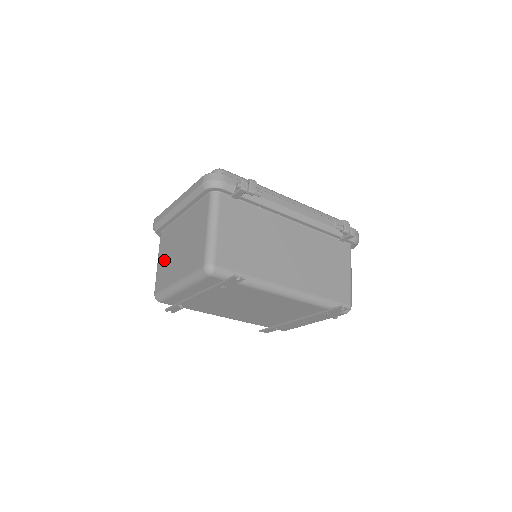
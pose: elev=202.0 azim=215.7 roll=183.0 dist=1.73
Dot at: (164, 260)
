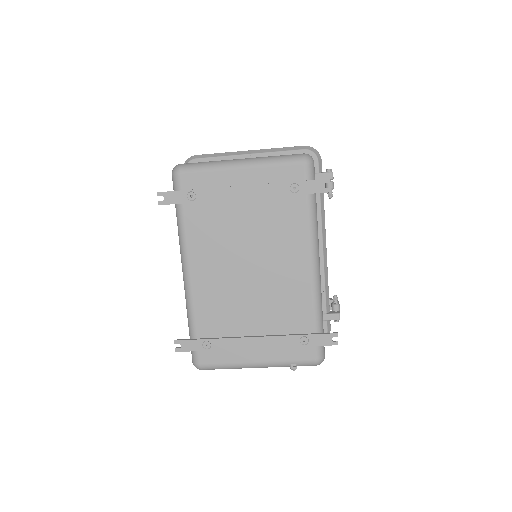
Dot at: occluded
